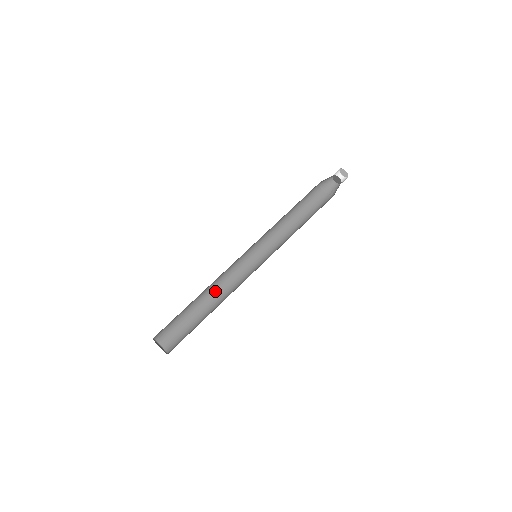
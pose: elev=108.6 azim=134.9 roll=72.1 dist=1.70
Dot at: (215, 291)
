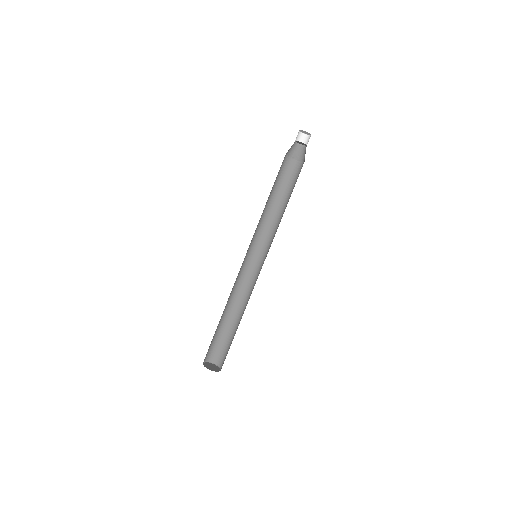
Dot at: (229, 299)
